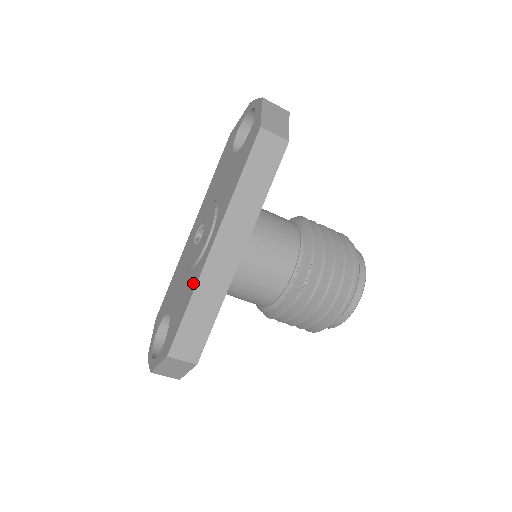
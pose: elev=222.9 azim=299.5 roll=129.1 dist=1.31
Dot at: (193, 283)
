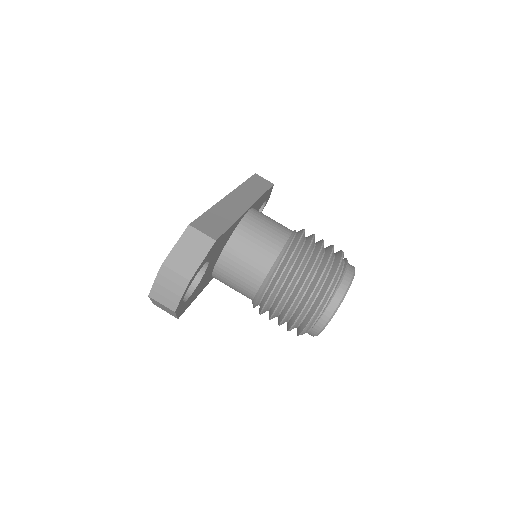
Dot at: occluded
